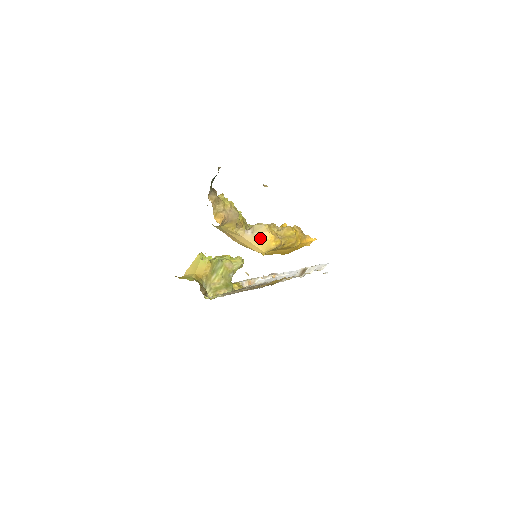
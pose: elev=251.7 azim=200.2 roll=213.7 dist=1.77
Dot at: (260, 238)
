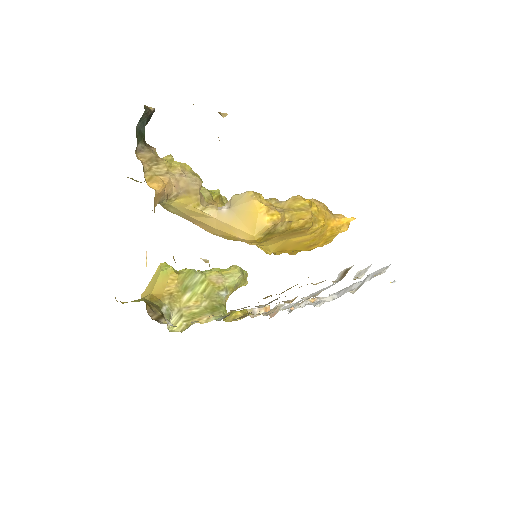
Dot at: (243, 214)
